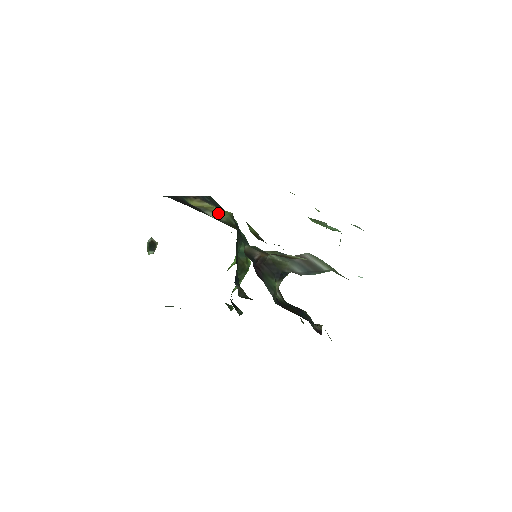
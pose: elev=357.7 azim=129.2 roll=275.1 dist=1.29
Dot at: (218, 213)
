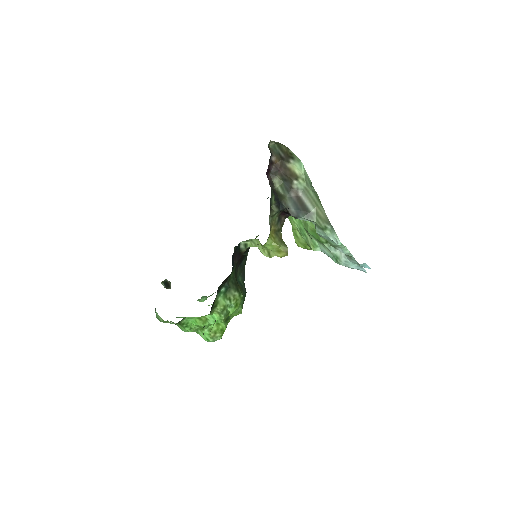
Dot at: occluded
